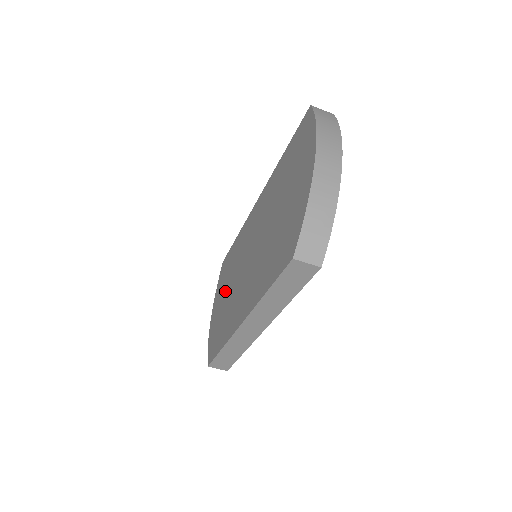
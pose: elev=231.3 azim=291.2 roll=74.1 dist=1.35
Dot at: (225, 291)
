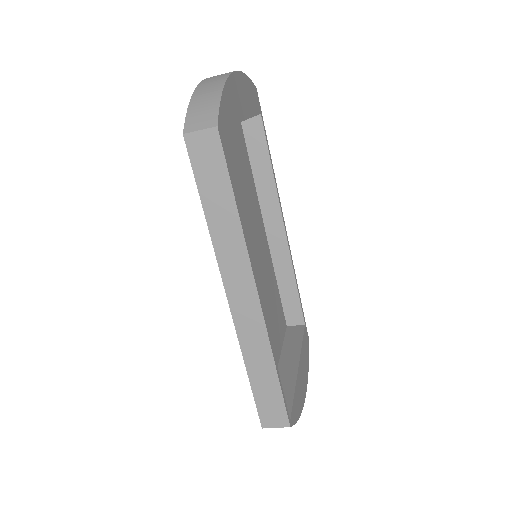
Dot at: occluded
